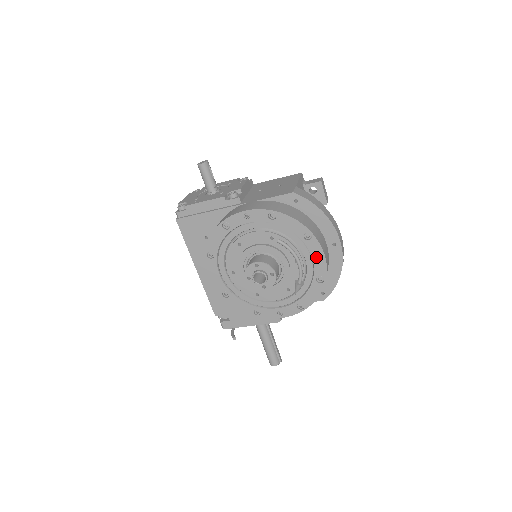
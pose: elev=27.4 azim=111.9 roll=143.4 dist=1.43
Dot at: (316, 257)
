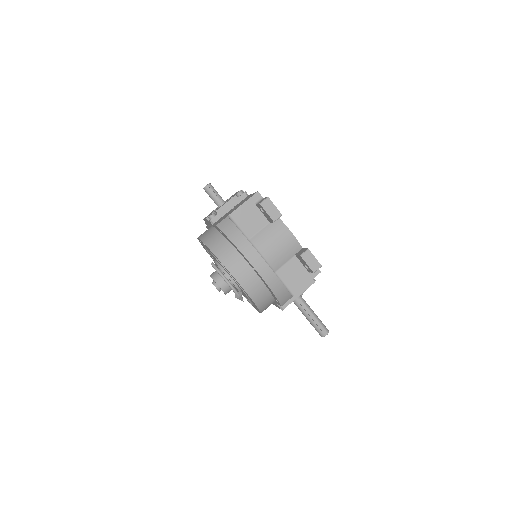
Dot at: occluded
